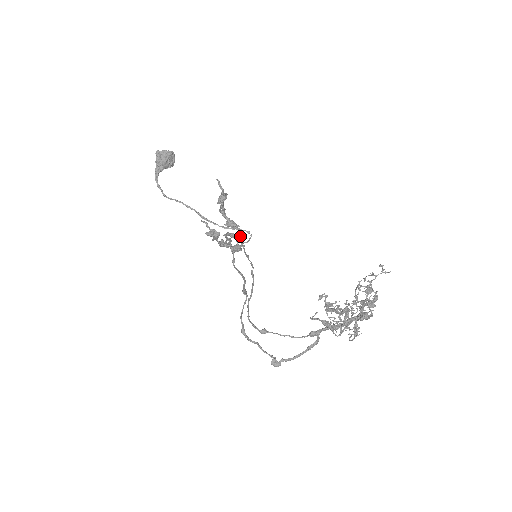
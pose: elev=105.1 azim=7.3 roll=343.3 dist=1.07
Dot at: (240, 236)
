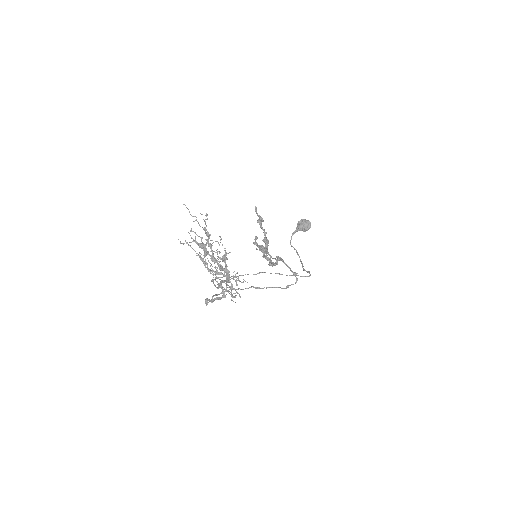
Dot at: (264, 248)
